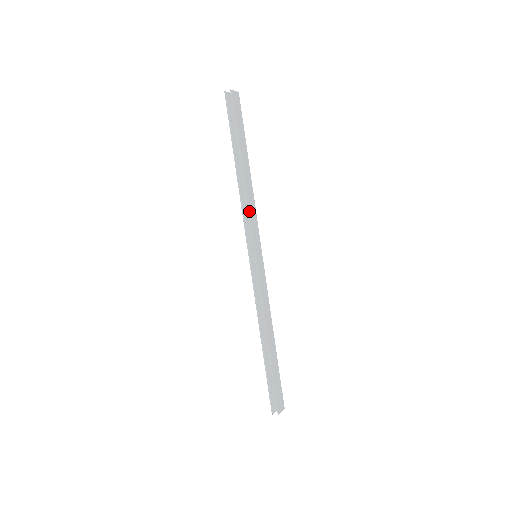
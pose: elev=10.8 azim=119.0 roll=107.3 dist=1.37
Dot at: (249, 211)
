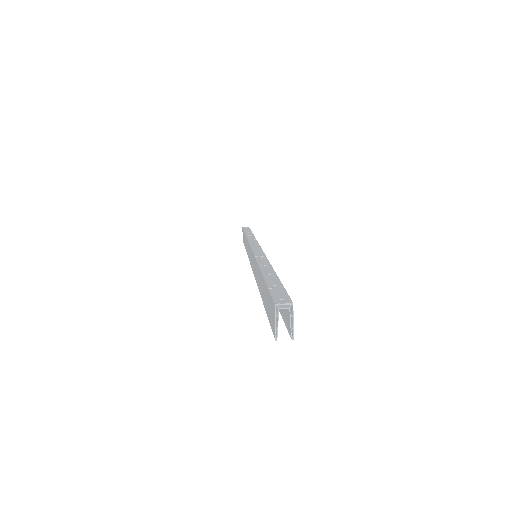
Dot at: occluded
